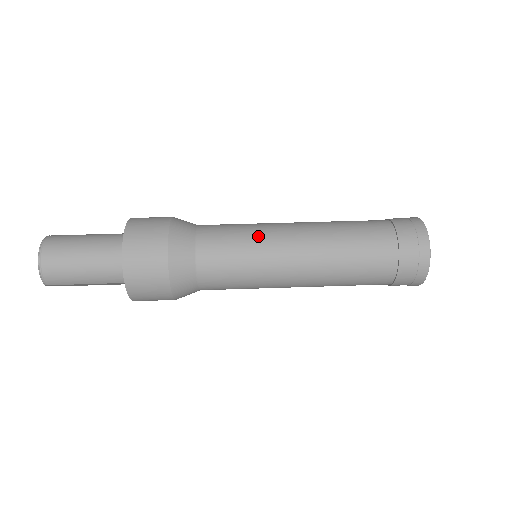
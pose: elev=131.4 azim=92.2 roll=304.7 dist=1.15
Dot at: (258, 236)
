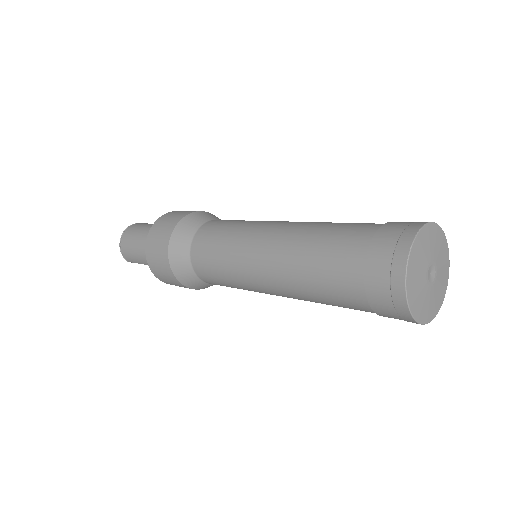
Dot at: (238, 234)
